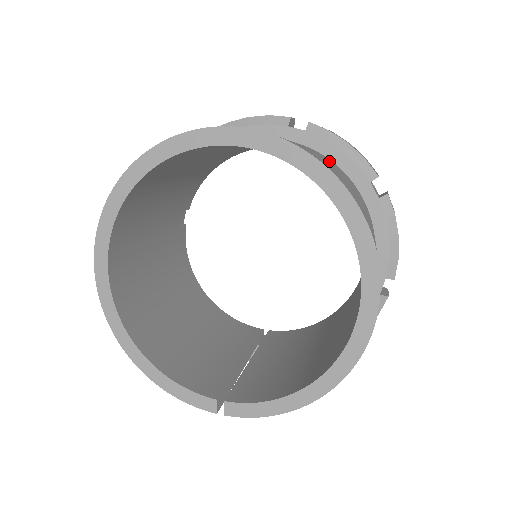
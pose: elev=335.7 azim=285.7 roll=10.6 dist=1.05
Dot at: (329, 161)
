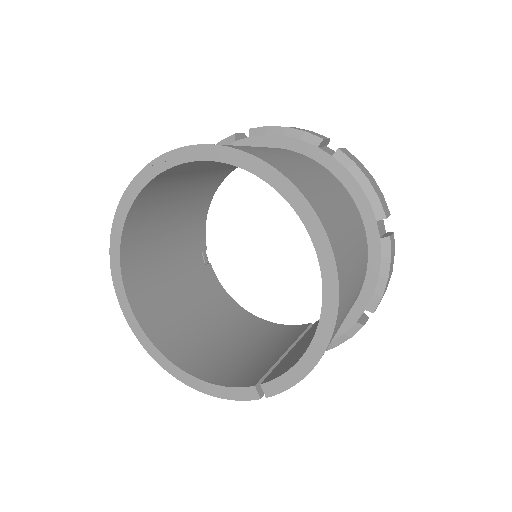
Dot at: occluded
